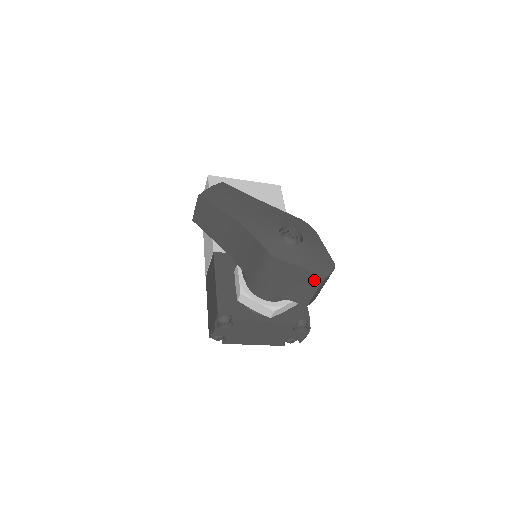
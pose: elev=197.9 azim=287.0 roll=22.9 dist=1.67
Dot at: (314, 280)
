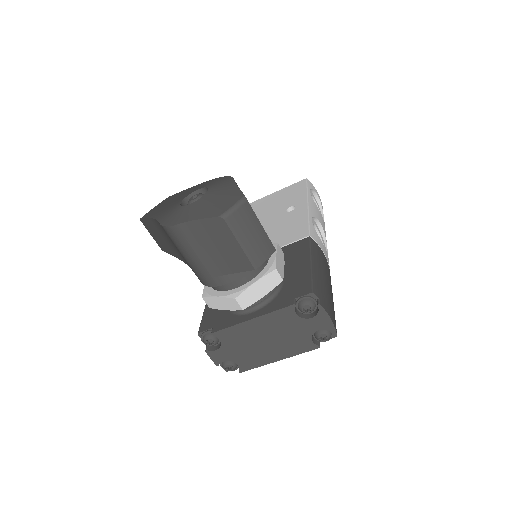
Dot at: (219, 227)
